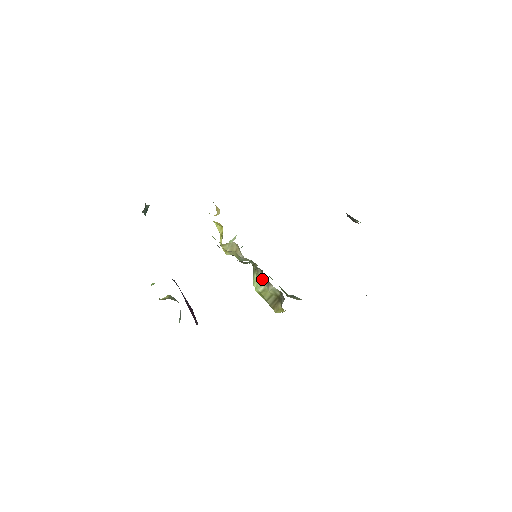
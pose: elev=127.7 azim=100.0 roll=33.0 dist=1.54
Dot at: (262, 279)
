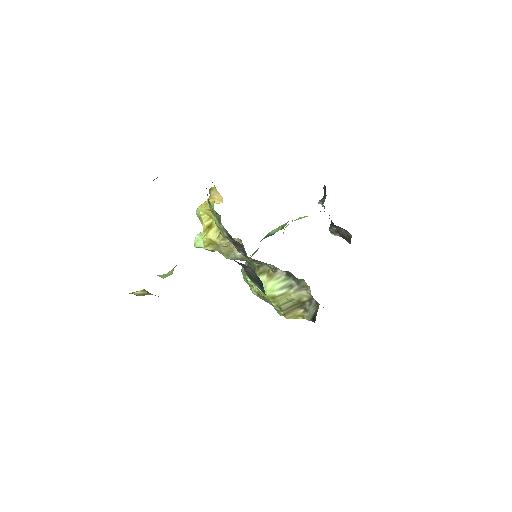
Dot at: (286, 283)
